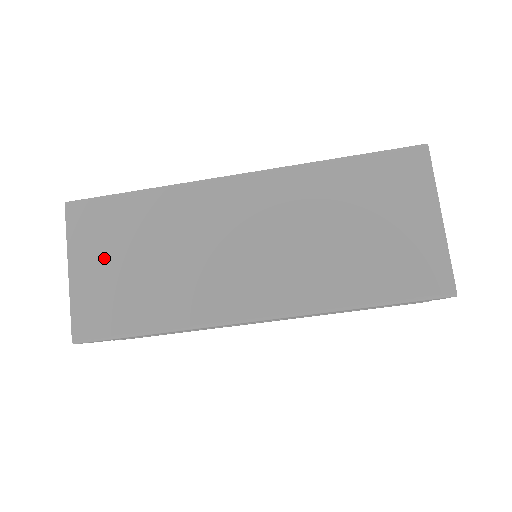
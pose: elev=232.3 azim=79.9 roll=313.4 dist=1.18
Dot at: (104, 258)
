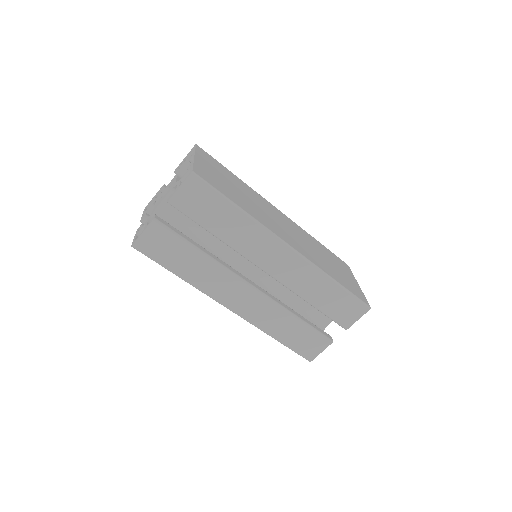
Dot at: (215, 170)
